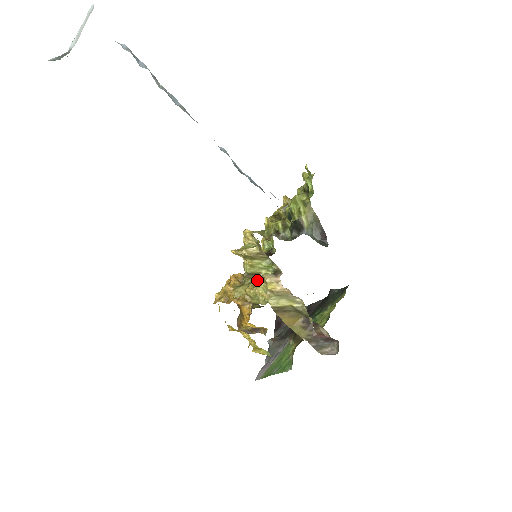
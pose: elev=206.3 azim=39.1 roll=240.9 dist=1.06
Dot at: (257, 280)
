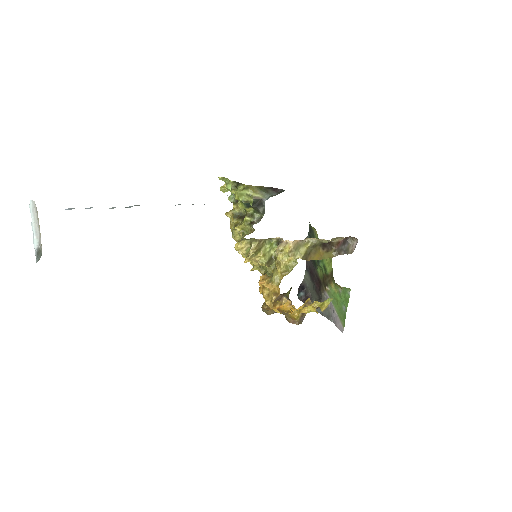
Dot at: (276, 258)
